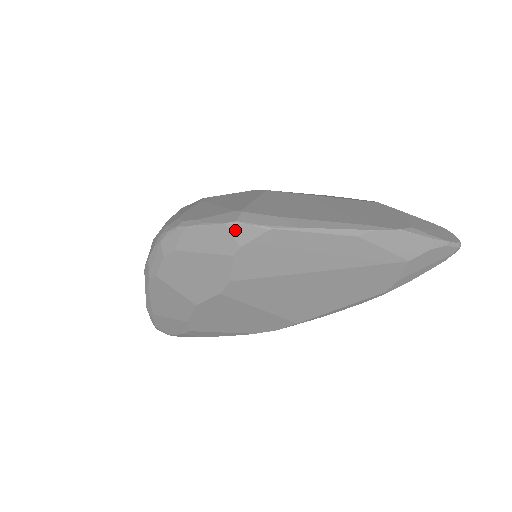
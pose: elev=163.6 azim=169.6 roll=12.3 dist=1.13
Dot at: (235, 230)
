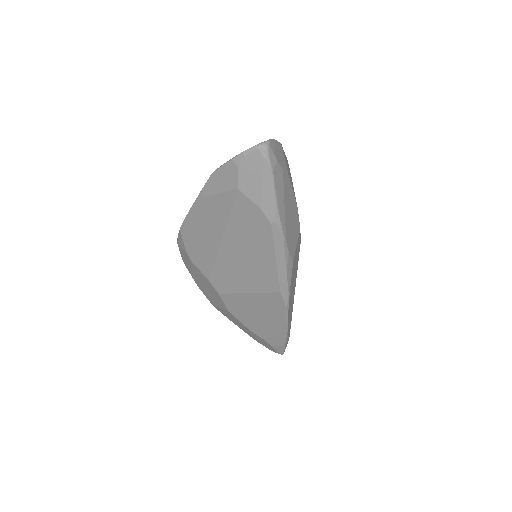
Dot at: (180, 244)
